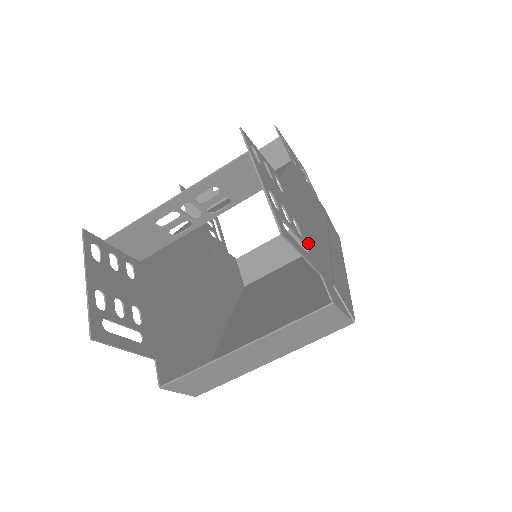
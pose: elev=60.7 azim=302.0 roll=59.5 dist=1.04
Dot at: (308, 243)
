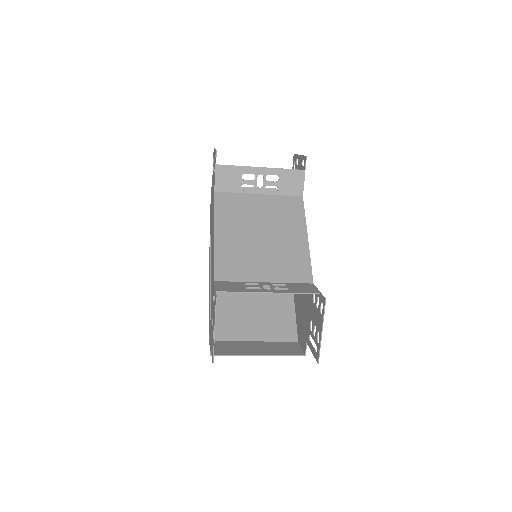
Dot at: (309, 325)
